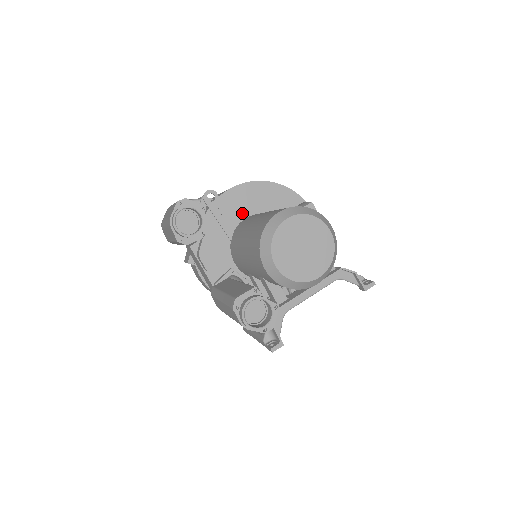
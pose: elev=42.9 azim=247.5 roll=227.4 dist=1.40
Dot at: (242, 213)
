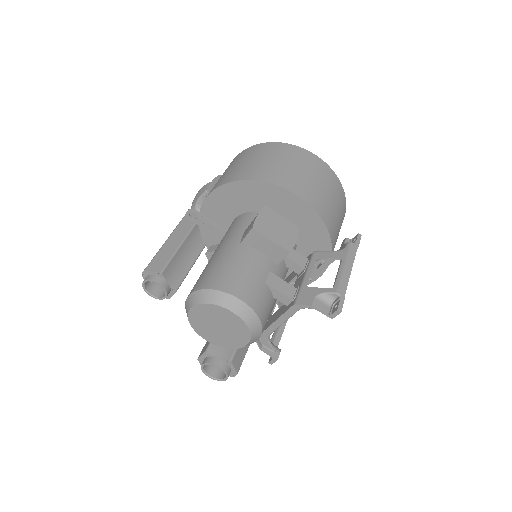
Dot at: (227, 218)
